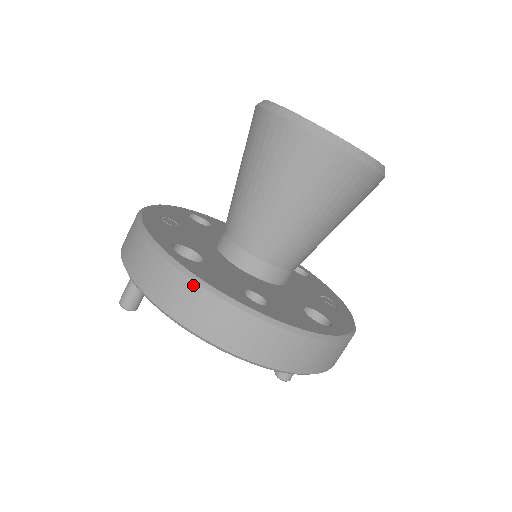
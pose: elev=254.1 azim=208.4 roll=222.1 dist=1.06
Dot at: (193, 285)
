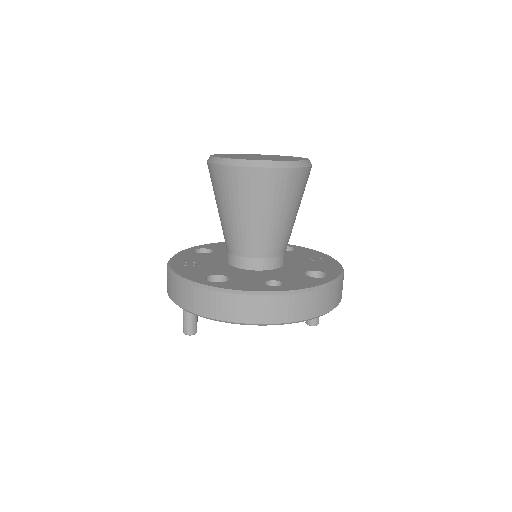
Dot at: (234, 296)
